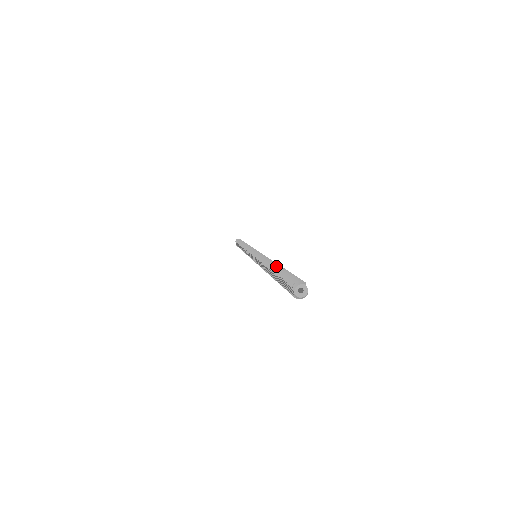
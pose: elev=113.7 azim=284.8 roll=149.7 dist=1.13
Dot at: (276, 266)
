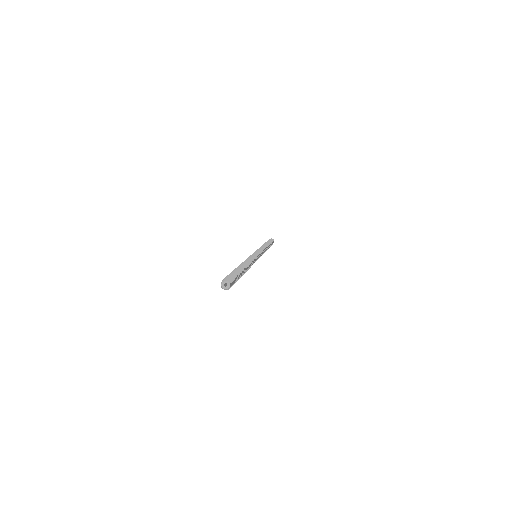
Dot at: (239, 266)
